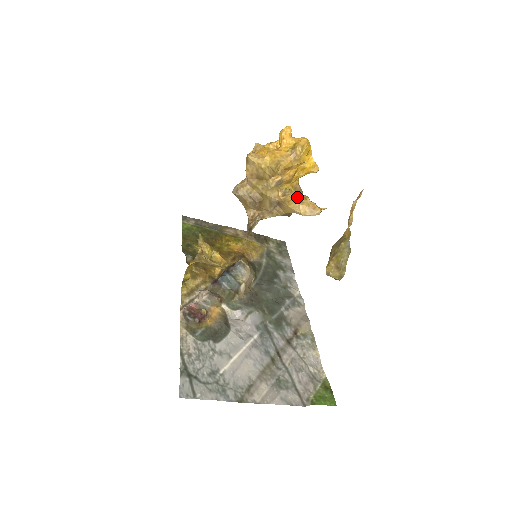
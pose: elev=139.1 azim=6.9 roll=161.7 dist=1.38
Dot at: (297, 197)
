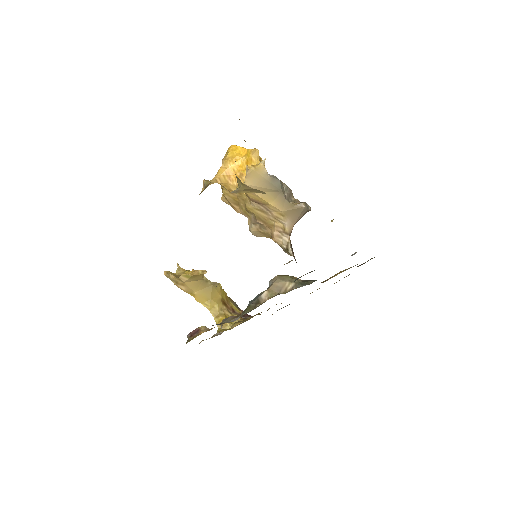
Dot at: occluded
